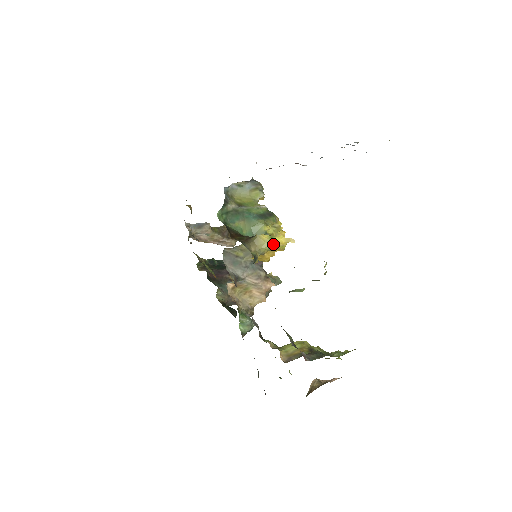
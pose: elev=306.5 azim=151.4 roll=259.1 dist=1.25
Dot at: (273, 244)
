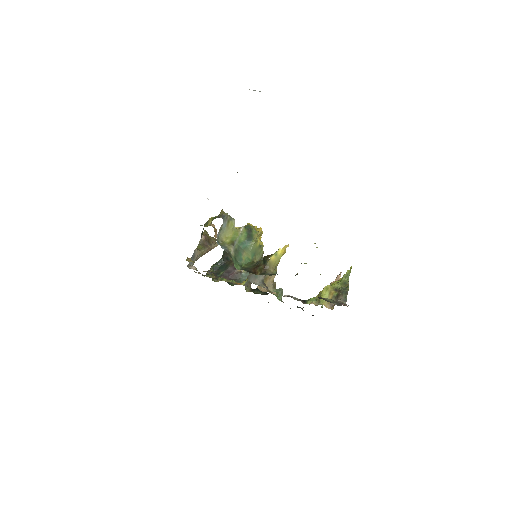
Dot at: (280, 258)
